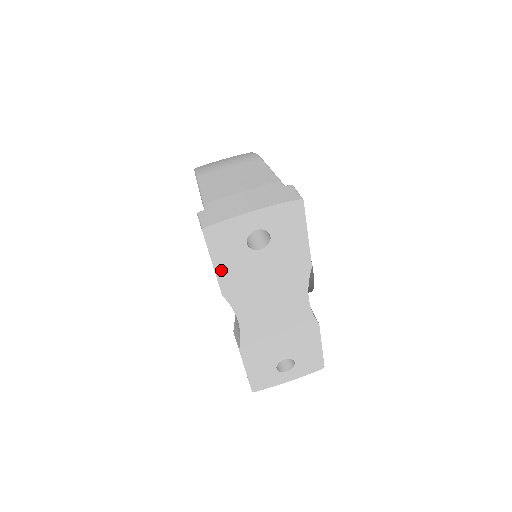
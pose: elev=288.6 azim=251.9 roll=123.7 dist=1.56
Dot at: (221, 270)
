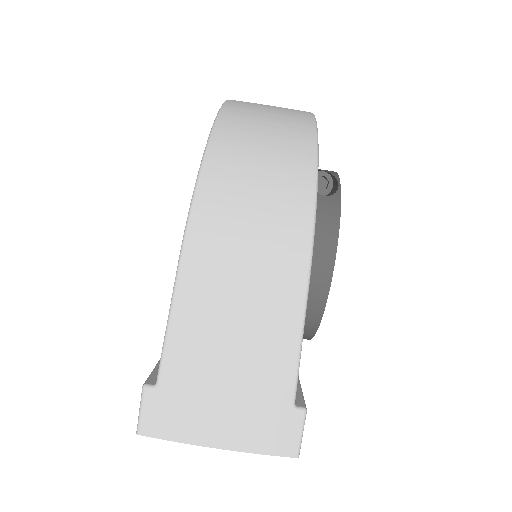
Dot at: occluded
